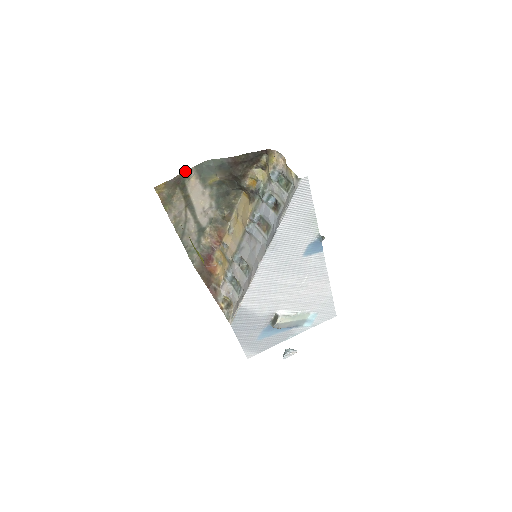
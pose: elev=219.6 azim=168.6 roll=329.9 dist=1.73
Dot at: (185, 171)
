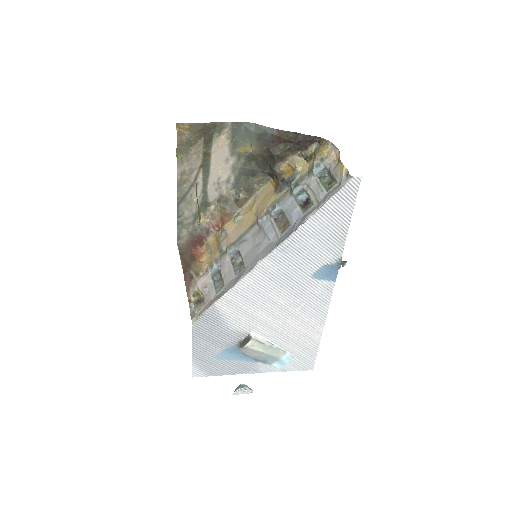
Dot at: (219, 122)
